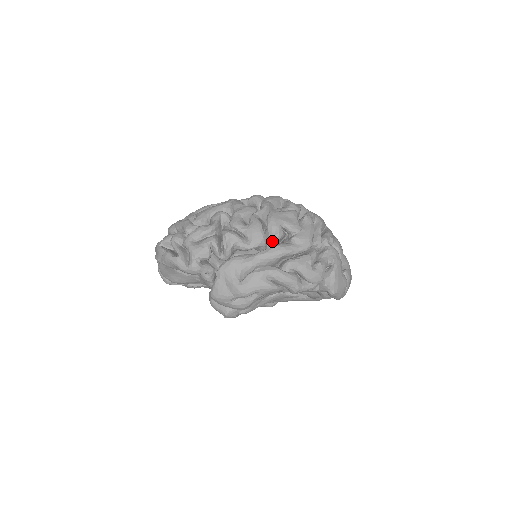
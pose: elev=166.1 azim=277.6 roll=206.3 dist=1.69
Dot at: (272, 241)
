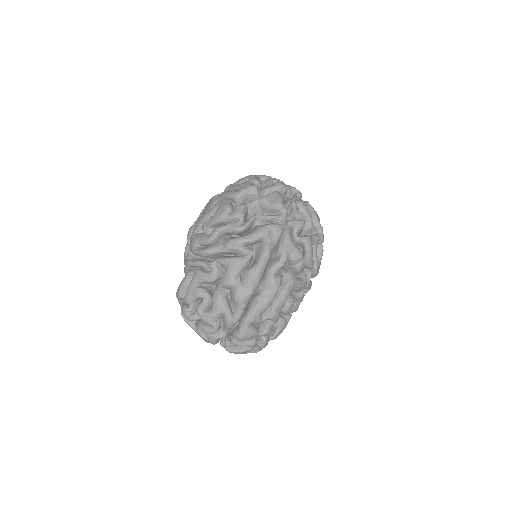
Dot at: occluded
